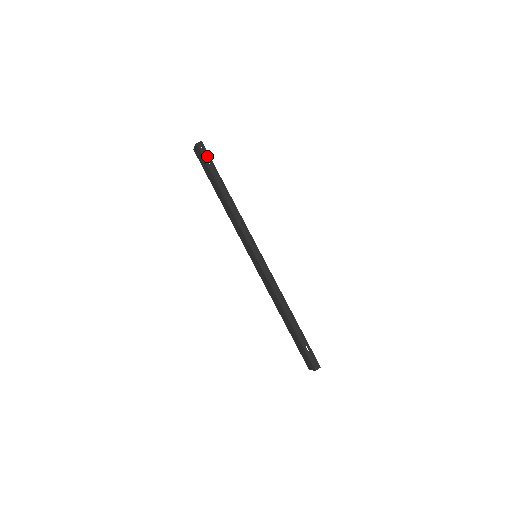
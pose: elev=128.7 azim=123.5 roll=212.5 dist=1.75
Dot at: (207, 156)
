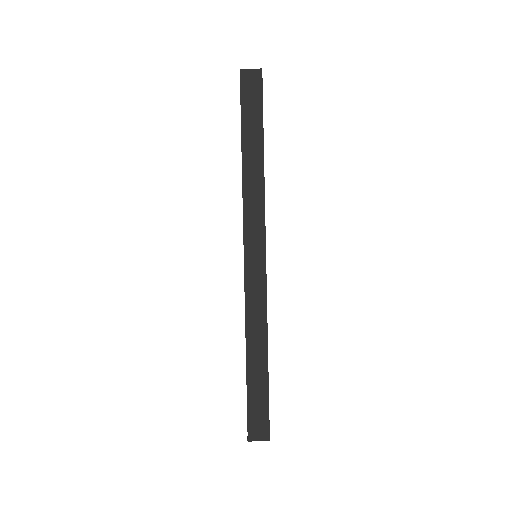
Dot at: (262, 94)
